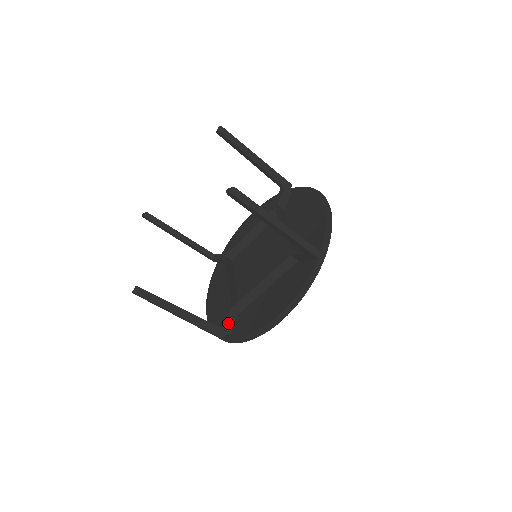
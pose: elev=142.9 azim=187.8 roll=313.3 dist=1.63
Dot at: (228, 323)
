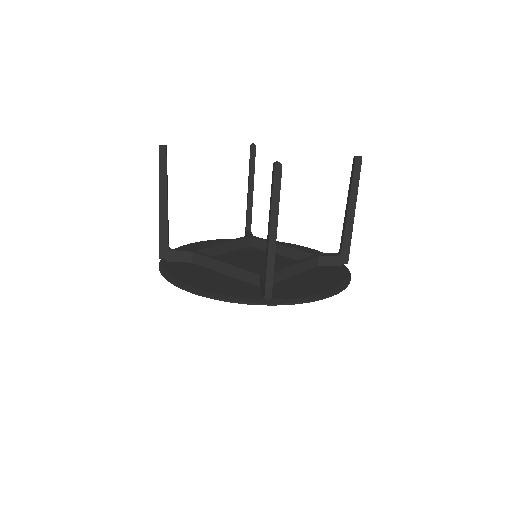
Dot at: (177, 255)
